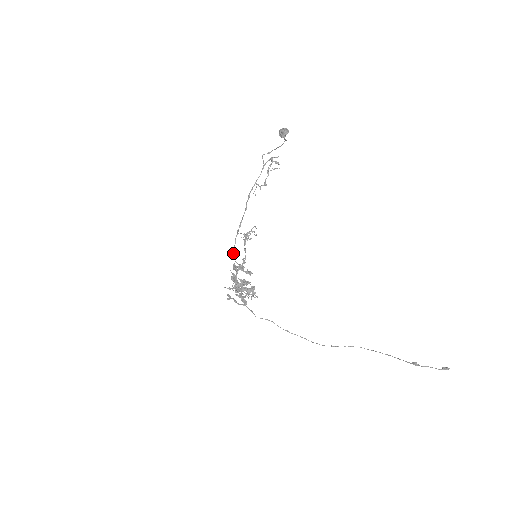
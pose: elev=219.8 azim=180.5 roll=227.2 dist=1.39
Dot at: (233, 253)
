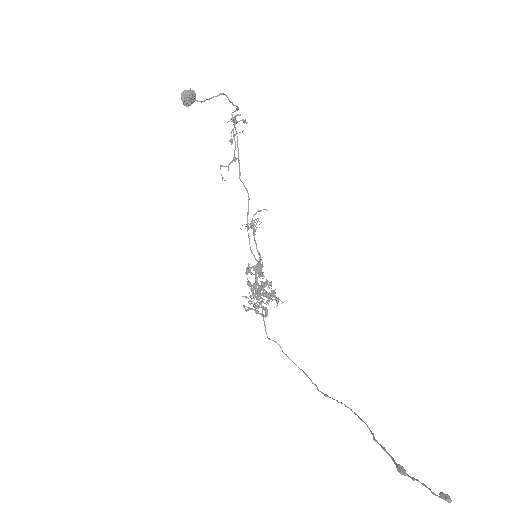
Dot at: (250, 248)
